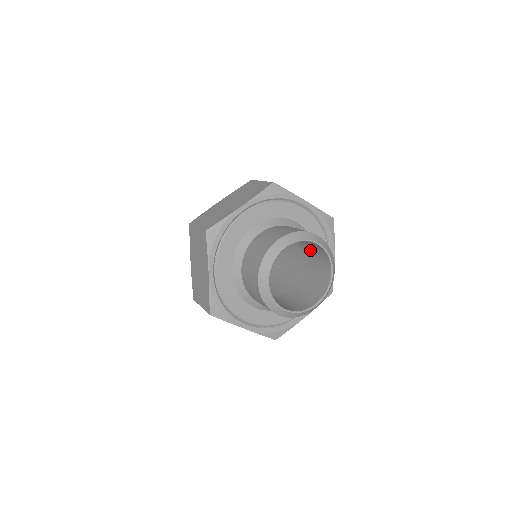
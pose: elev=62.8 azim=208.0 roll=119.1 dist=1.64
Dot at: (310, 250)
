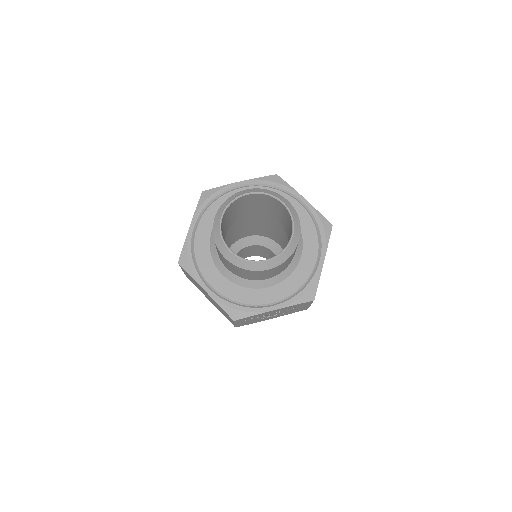
Dot at: (289, 230)
